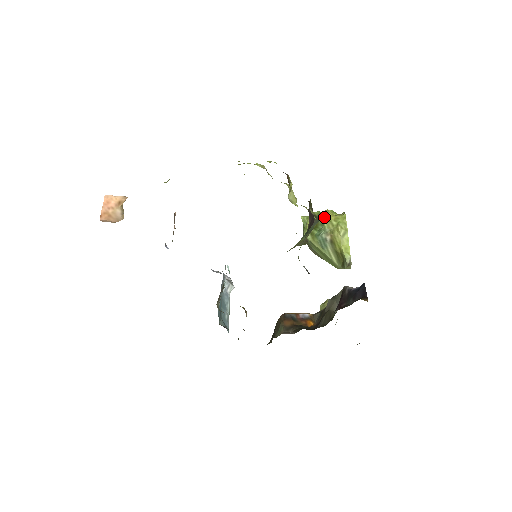
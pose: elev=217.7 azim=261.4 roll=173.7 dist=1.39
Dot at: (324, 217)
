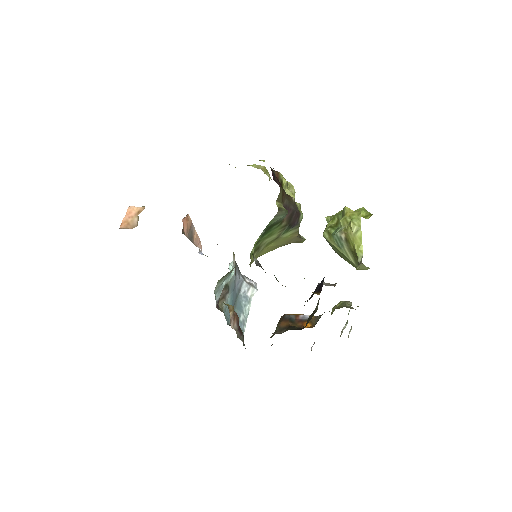
Dot at: (342, 215)
